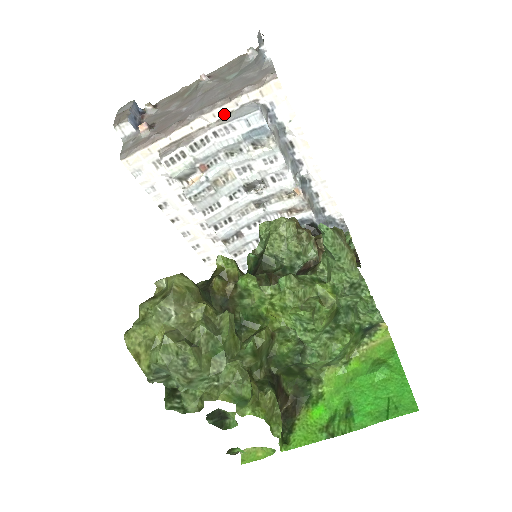
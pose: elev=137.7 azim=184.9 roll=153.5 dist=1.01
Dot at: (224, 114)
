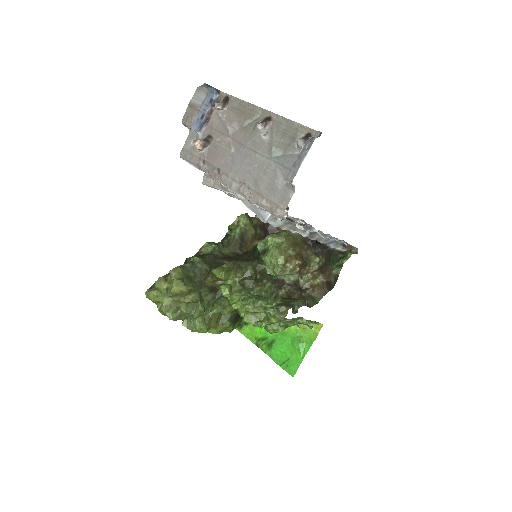
Dot at: occluded
